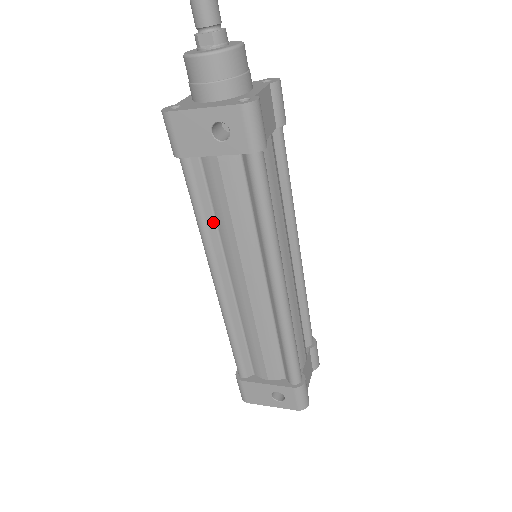
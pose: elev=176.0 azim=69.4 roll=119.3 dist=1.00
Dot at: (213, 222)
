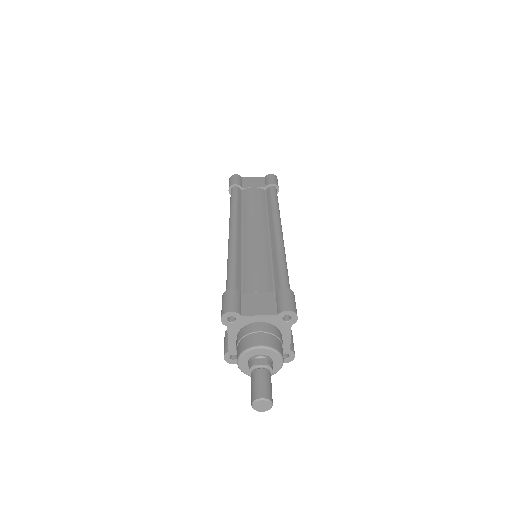
Dot at: occluded
